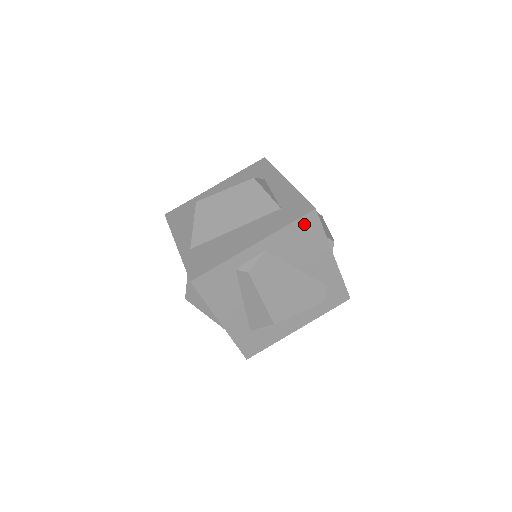
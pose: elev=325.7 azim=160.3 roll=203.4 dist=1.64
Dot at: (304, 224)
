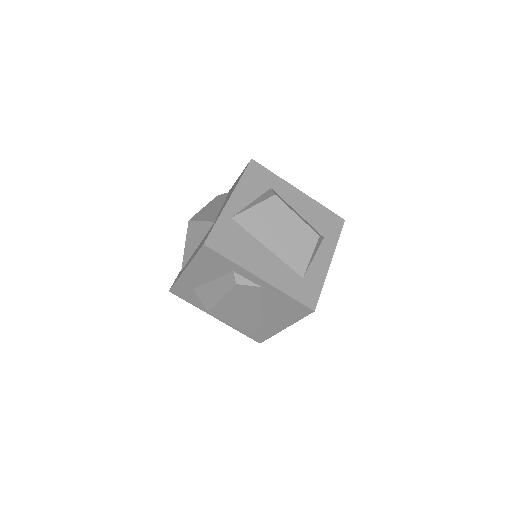
Dot at: (298, 306)
